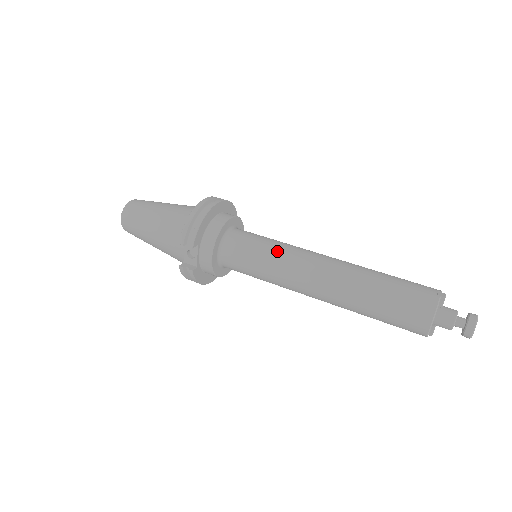
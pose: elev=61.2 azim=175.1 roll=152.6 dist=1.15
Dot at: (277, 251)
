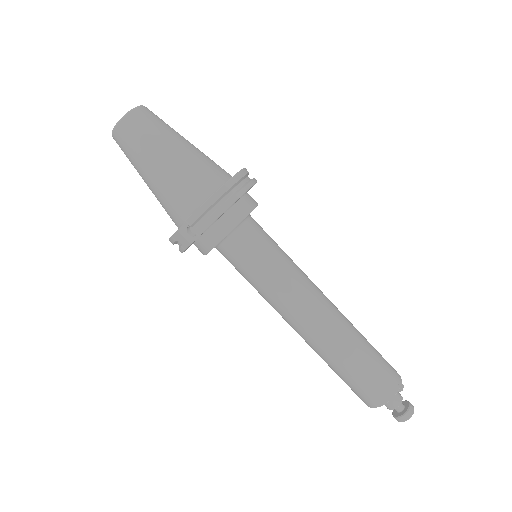
Dot at: (284, 275)
